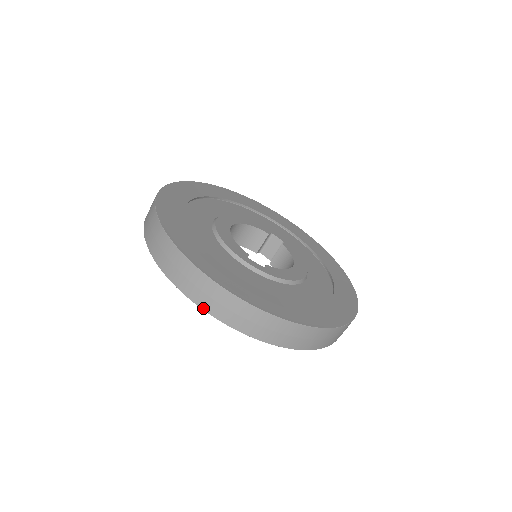
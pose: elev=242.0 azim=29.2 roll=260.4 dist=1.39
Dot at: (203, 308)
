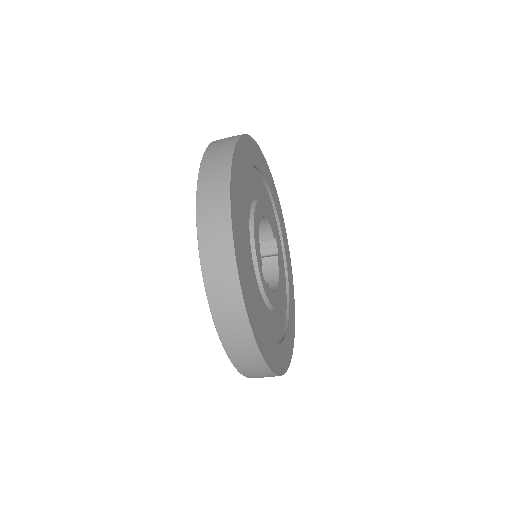
Dot at: (211, 307)
